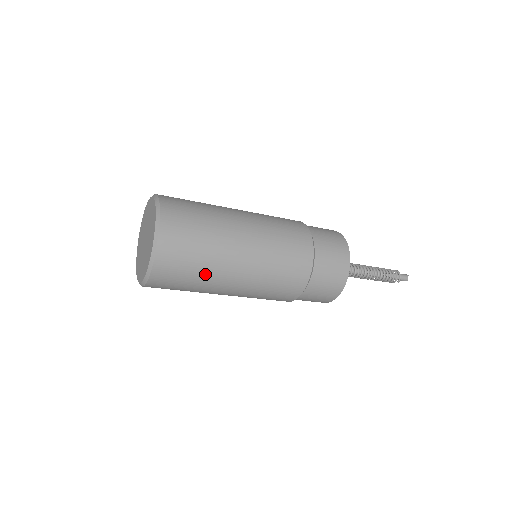
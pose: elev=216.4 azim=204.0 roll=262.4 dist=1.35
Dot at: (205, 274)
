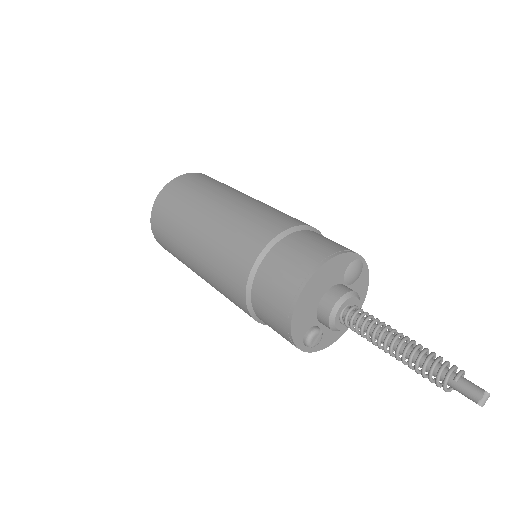
Dot at: (197, 196)
